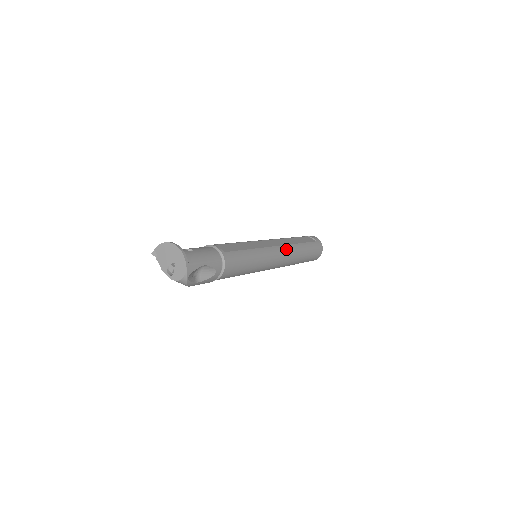
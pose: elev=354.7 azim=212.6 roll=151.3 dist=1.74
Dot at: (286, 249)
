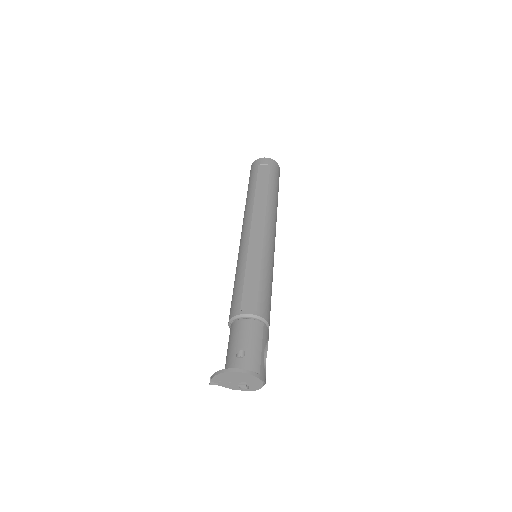
Dot at: (270, 219)
